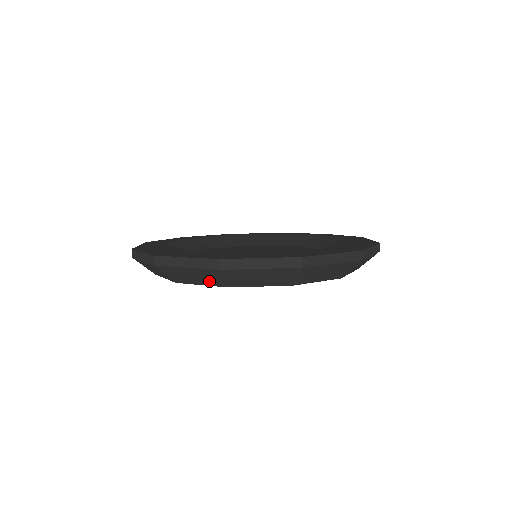
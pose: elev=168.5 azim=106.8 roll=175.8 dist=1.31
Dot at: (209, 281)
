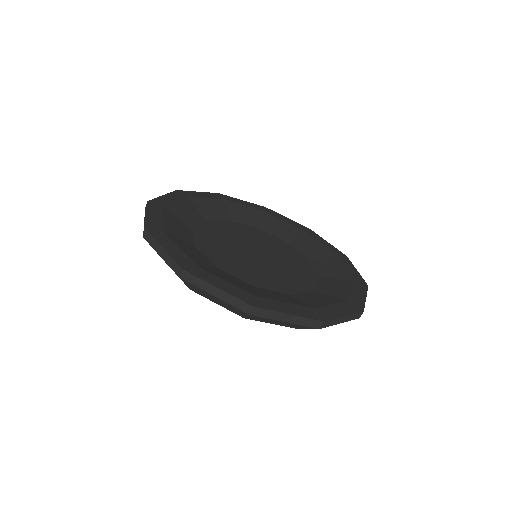
Dot at: (229, 308)
